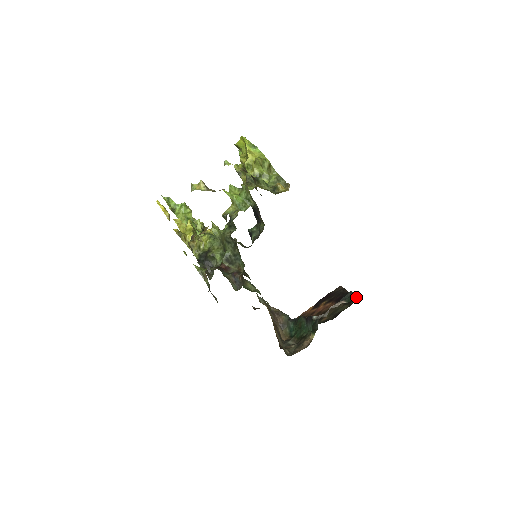
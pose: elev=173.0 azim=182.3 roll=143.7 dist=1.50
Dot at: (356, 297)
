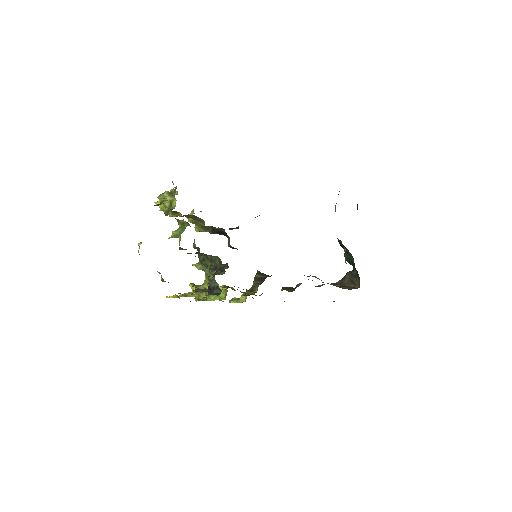
Dot at: (339, 191)
